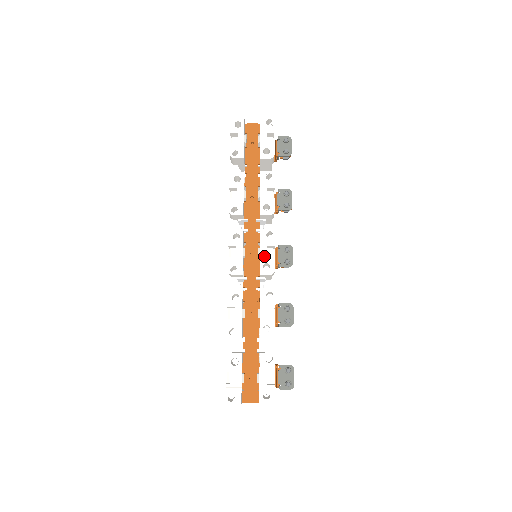
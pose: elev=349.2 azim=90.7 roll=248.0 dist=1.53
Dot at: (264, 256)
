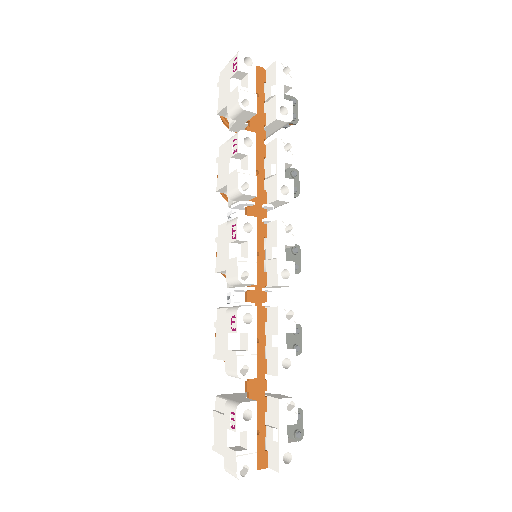
Dot at: (282, 259)
